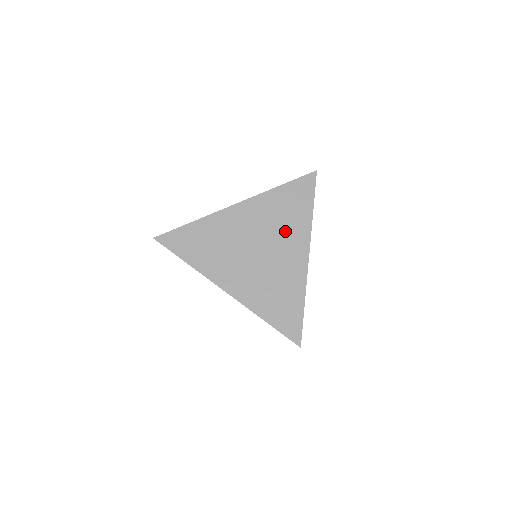
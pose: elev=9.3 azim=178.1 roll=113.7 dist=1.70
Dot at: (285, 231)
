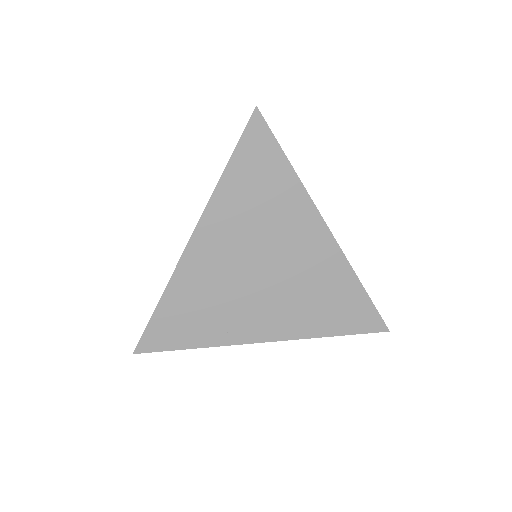
Dot at: (277, 223)
